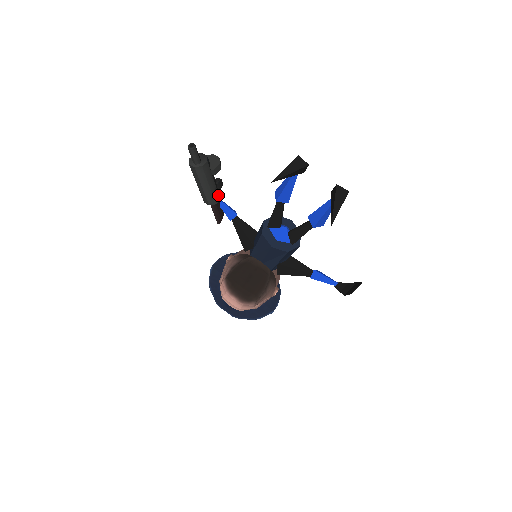
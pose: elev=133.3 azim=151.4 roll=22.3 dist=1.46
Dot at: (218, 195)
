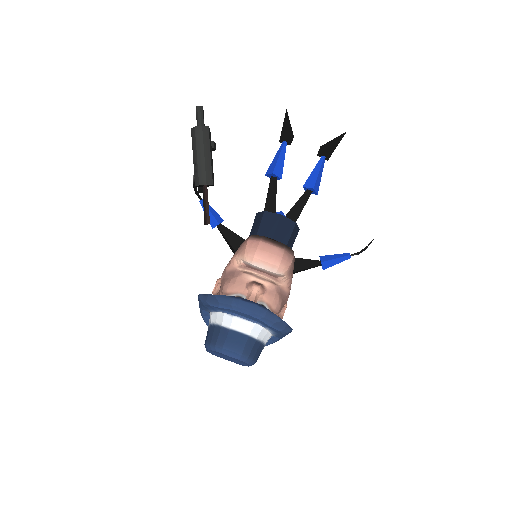
Dot at: (213, 178)
